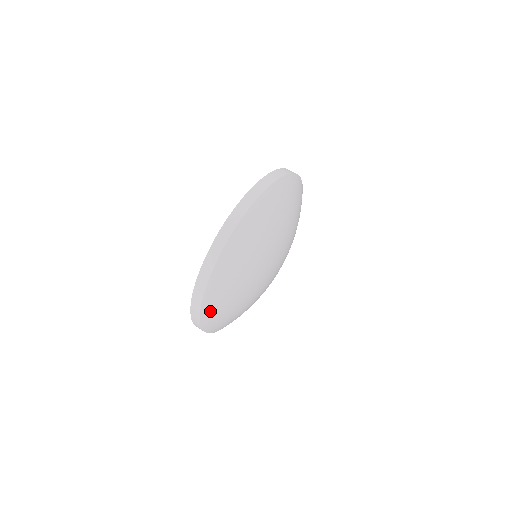
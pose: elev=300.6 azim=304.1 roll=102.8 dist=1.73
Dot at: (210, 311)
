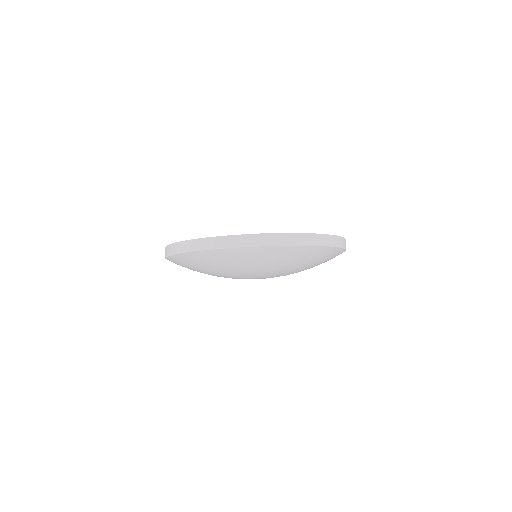
Dot at: occluded
